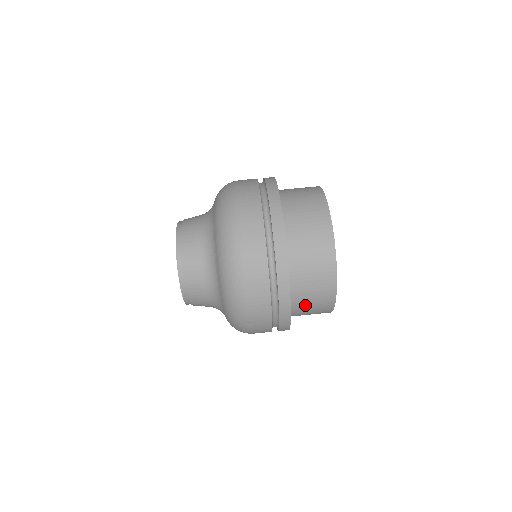
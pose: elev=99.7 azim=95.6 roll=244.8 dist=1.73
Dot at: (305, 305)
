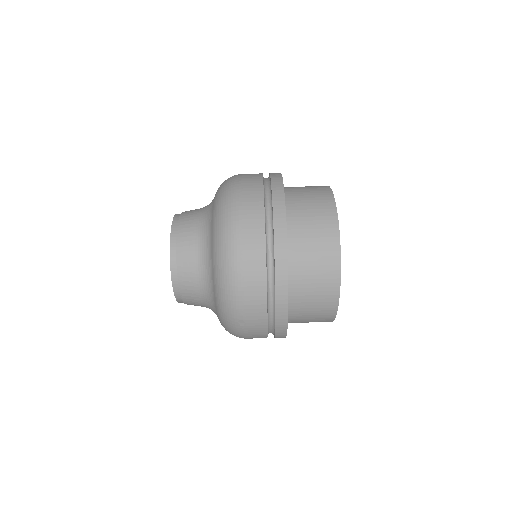
Dot at: (305, 308)
